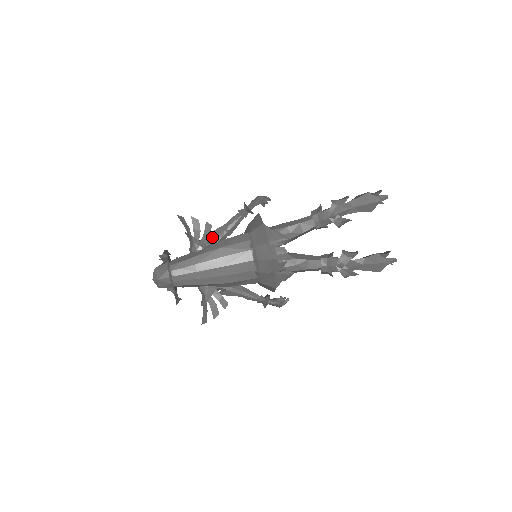
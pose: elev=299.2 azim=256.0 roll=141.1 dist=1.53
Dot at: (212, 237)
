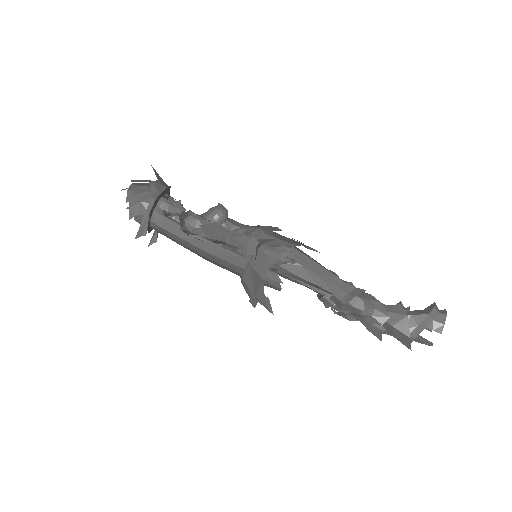
Dot at: (207, 235)
